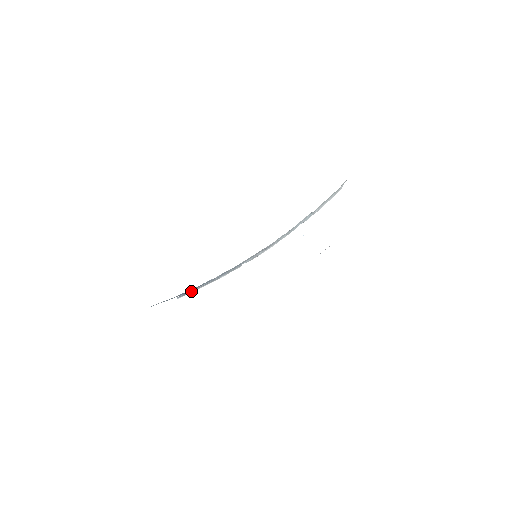
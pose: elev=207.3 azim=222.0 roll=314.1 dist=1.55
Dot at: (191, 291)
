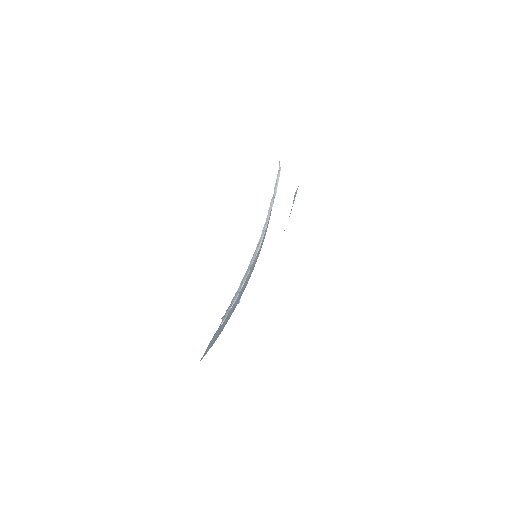
Dot at: (228, 311)
